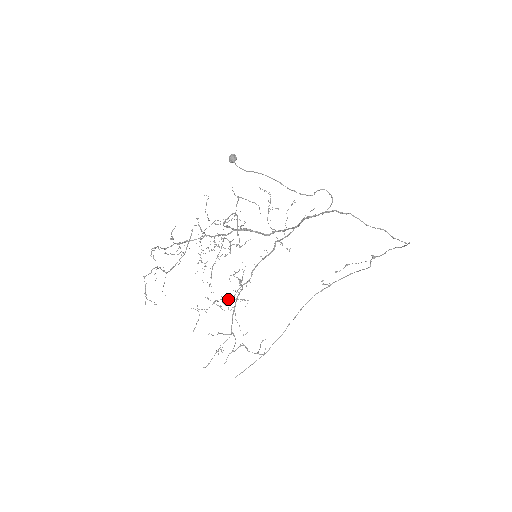
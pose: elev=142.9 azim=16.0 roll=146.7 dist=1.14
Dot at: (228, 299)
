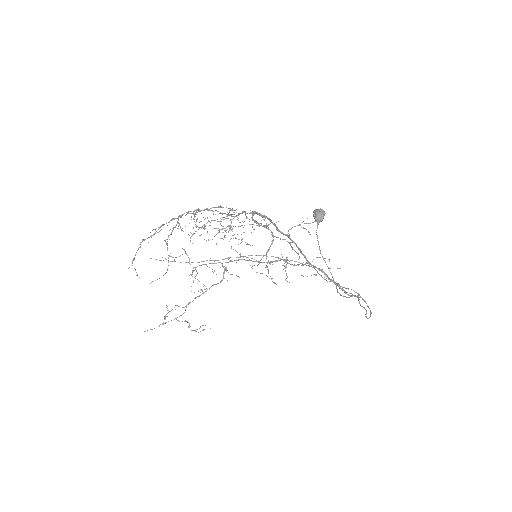
Dot at: (204, 285)
